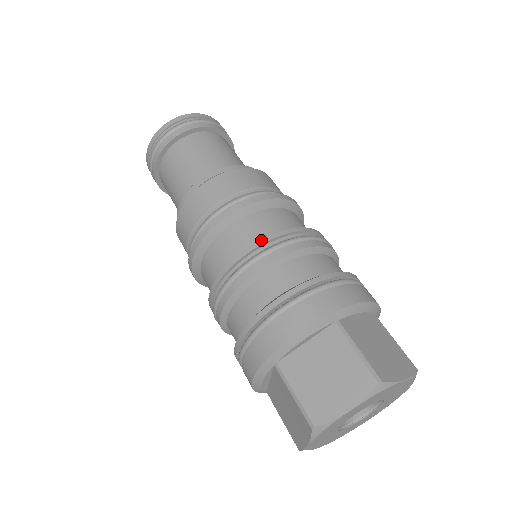
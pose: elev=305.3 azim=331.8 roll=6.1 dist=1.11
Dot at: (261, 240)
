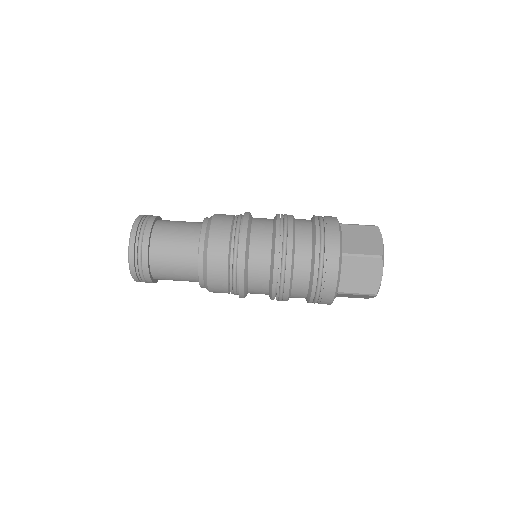
Dot at: (277, 220)
